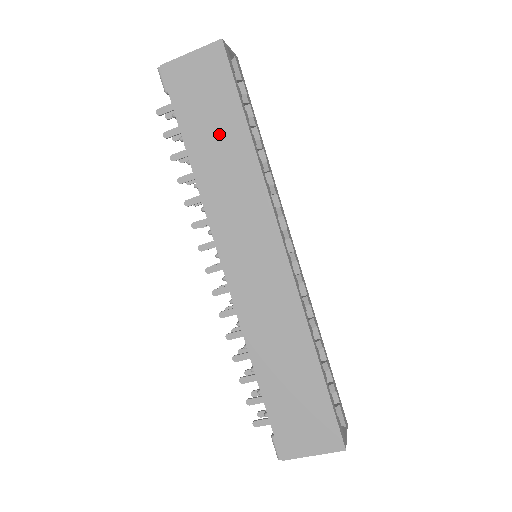
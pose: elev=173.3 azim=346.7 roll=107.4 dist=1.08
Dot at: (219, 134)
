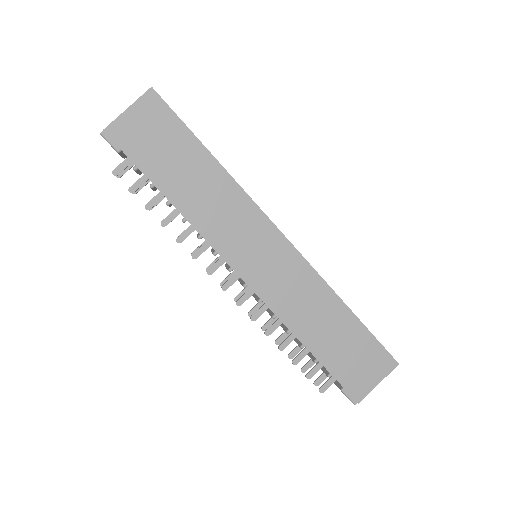
Dot at: (186, 167)
